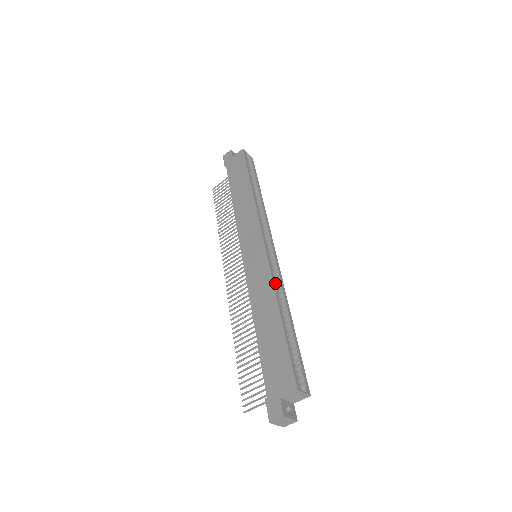
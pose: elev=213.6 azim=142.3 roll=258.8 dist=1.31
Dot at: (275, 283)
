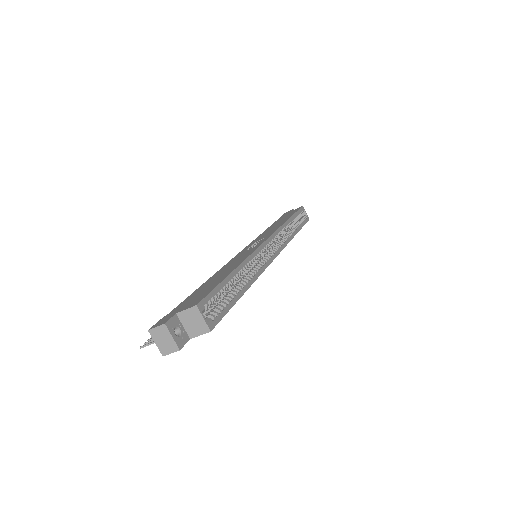
Dot at: (252, 258)
